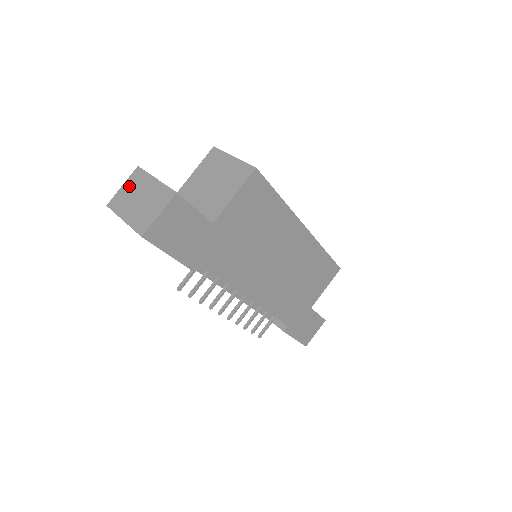
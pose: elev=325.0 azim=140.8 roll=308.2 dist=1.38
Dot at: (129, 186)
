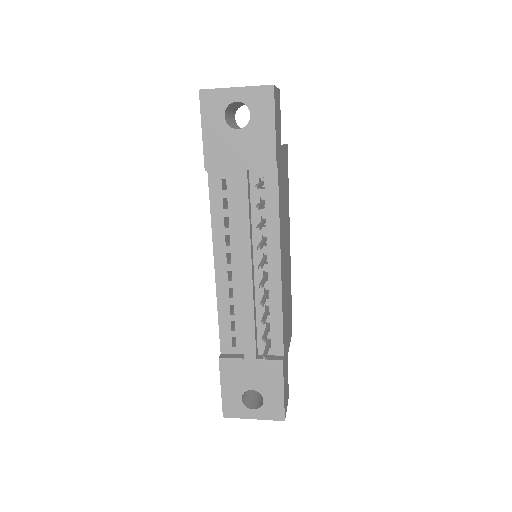
Dot at: occluded
